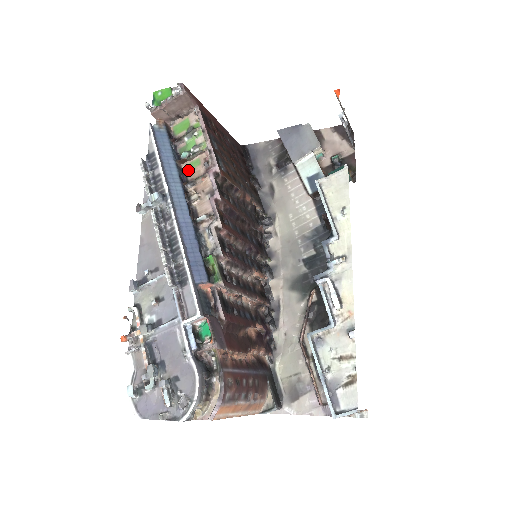
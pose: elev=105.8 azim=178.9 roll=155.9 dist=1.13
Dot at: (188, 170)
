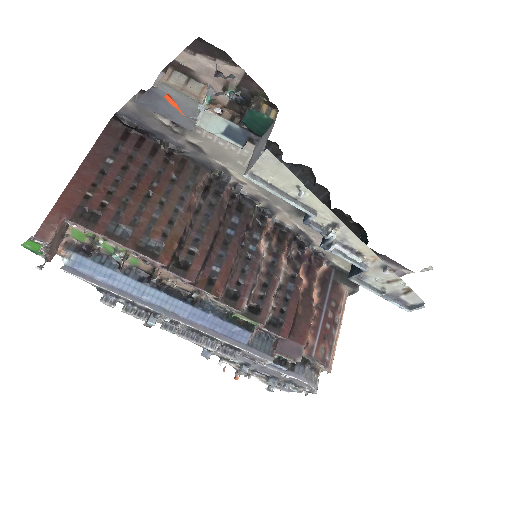
Dot at: (135, 265)
